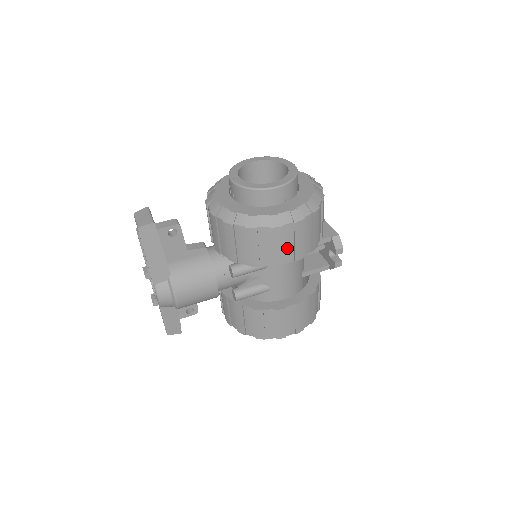
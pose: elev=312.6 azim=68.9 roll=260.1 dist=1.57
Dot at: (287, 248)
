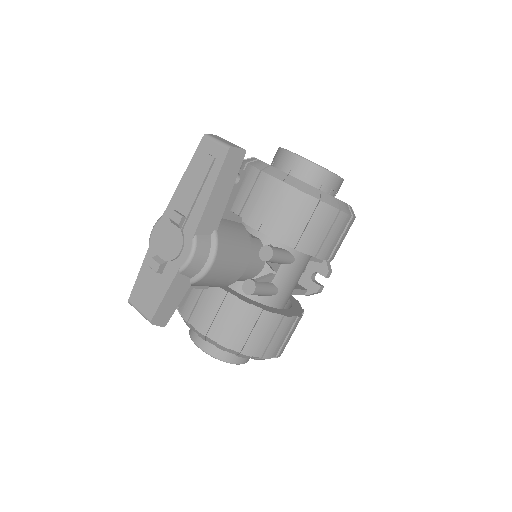
Dot at: (334, 242)
